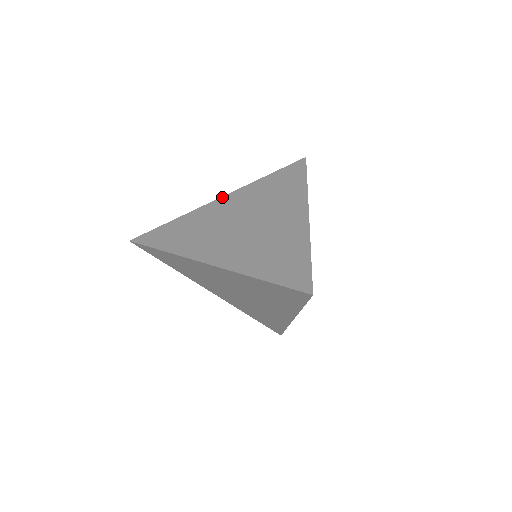
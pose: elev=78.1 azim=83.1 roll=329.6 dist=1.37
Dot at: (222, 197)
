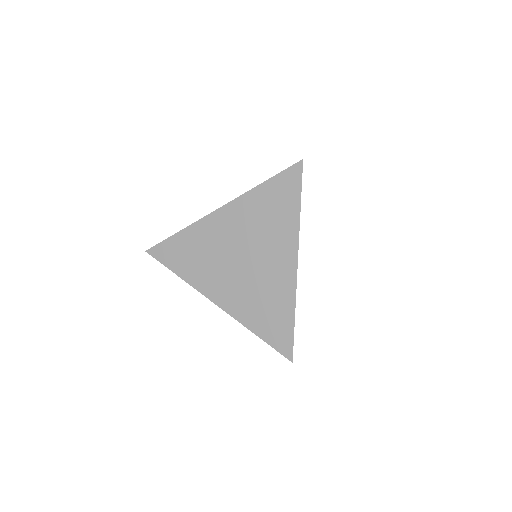
Dot at: occluded
